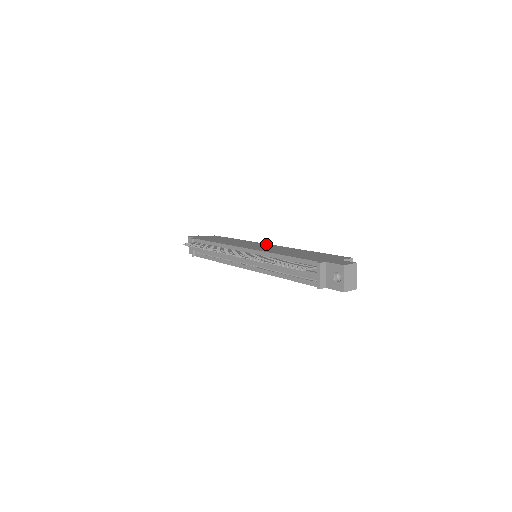
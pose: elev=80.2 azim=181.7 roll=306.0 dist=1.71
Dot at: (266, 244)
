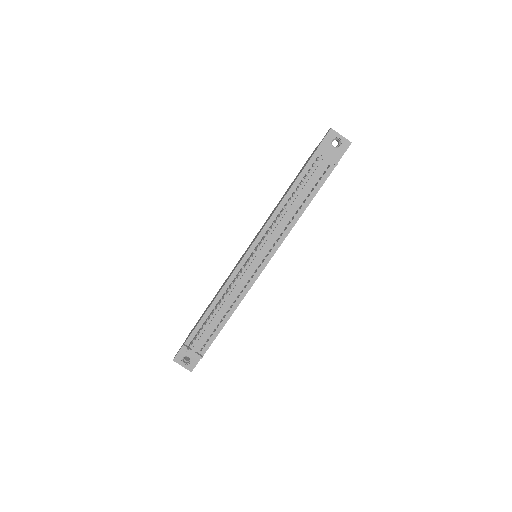
Dot at: occluded
